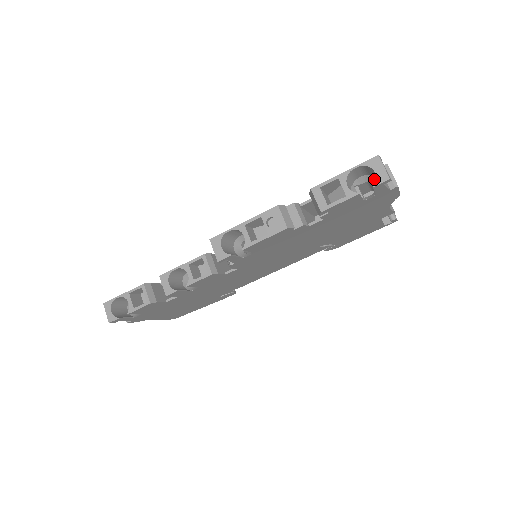
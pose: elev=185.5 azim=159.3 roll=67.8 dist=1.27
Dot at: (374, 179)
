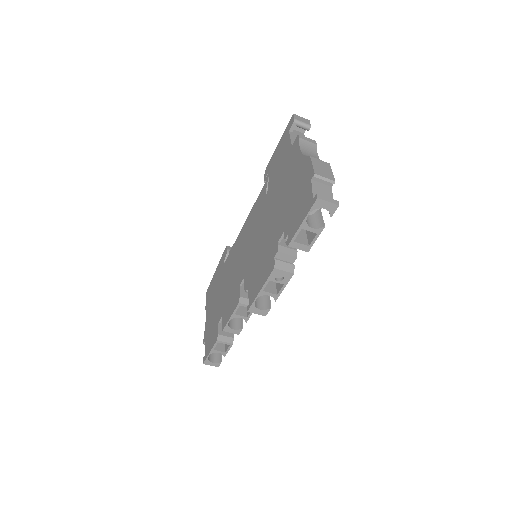
Dot at: occluded
